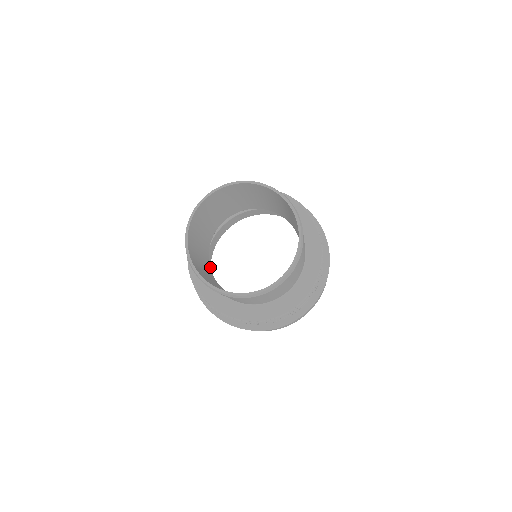
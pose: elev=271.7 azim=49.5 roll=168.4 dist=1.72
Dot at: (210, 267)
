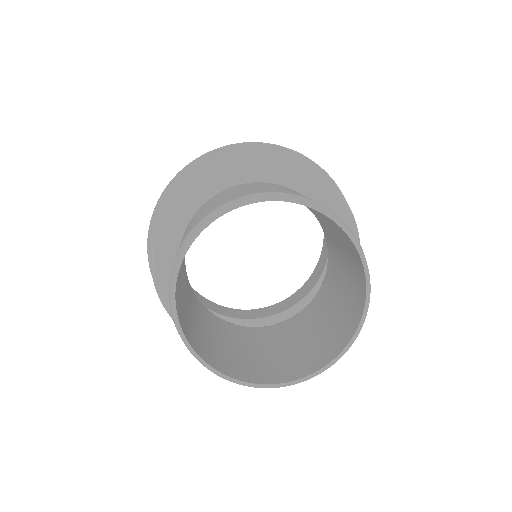
Dot at: occluded
